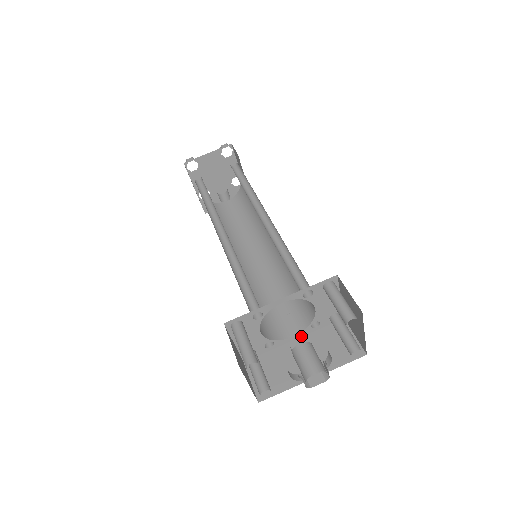
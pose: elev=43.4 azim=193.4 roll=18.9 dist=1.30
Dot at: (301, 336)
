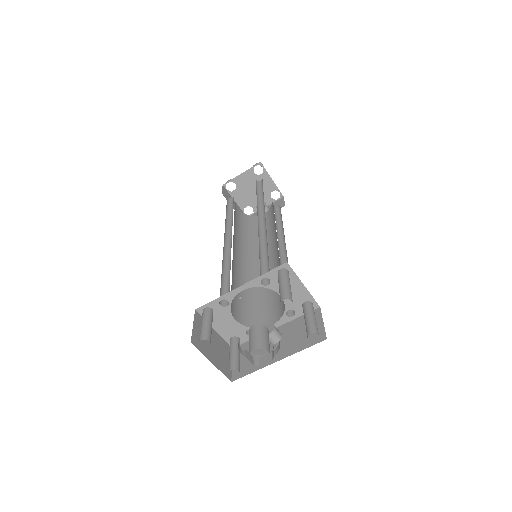
Dot at: (281, 325)
